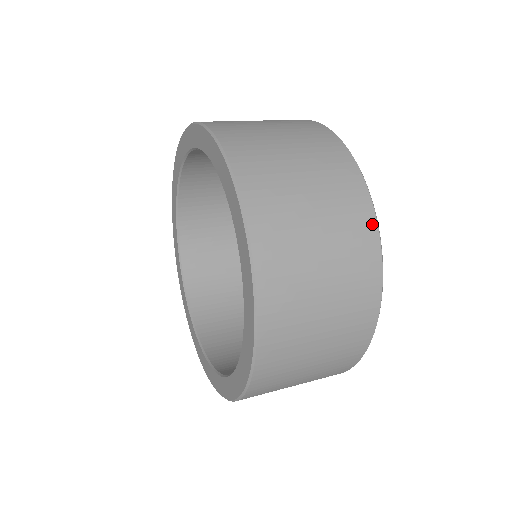
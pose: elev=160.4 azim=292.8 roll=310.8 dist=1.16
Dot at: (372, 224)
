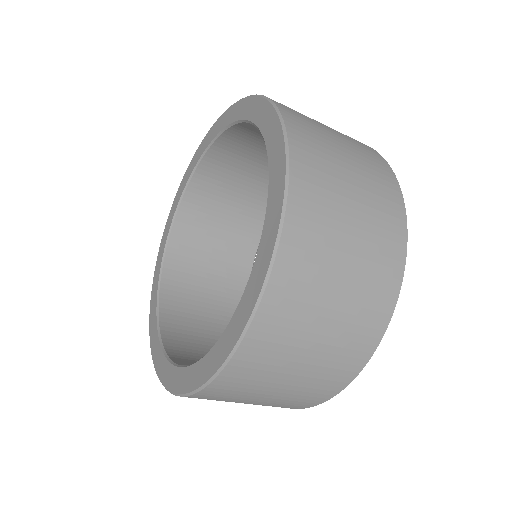
Dot at: (390, 171)
